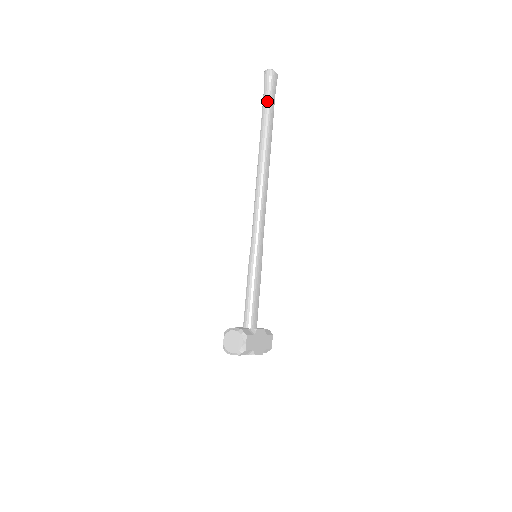
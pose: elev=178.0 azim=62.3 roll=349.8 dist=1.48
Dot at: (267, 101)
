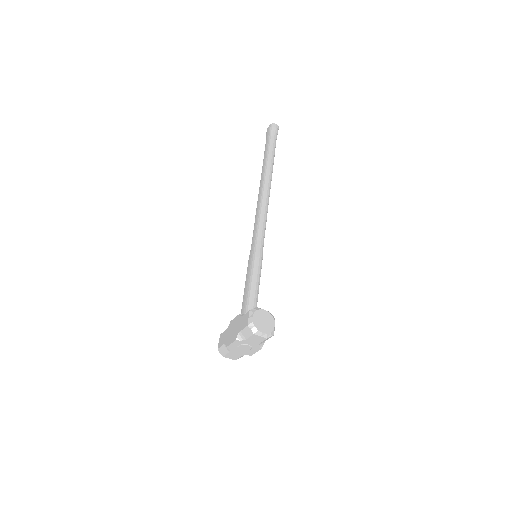
Dot at: (275, 144)
